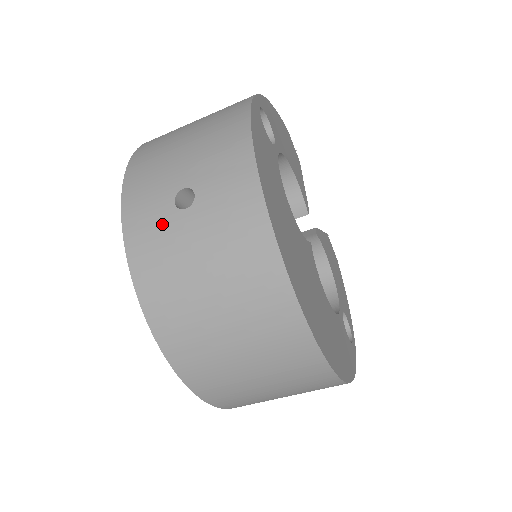
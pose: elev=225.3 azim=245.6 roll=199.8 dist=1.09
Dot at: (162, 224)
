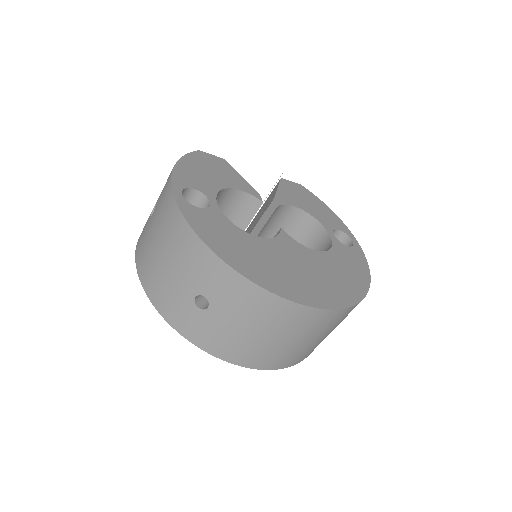
Dot at: (203, 323)
